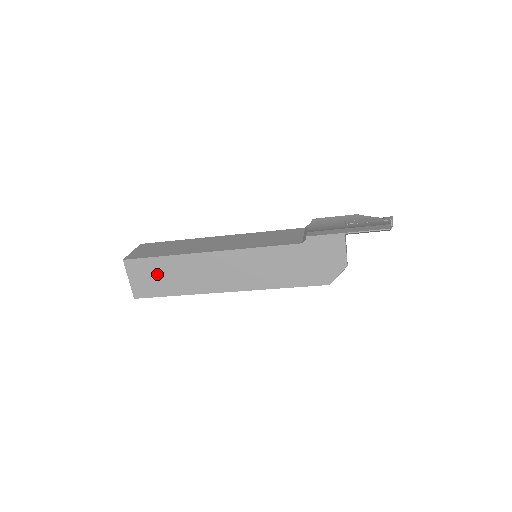
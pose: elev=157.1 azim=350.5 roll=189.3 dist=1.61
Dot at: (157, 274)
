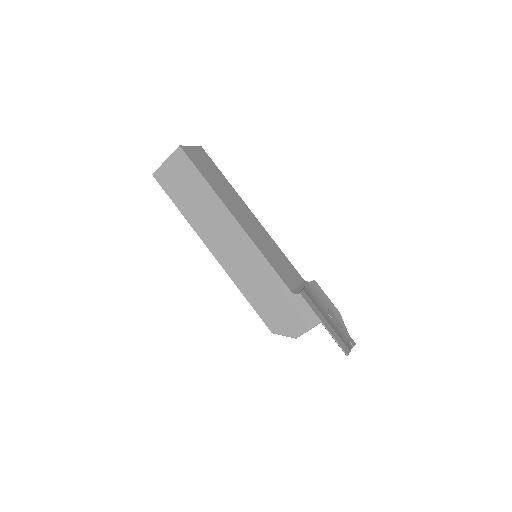
Dot at: (187, 183)
